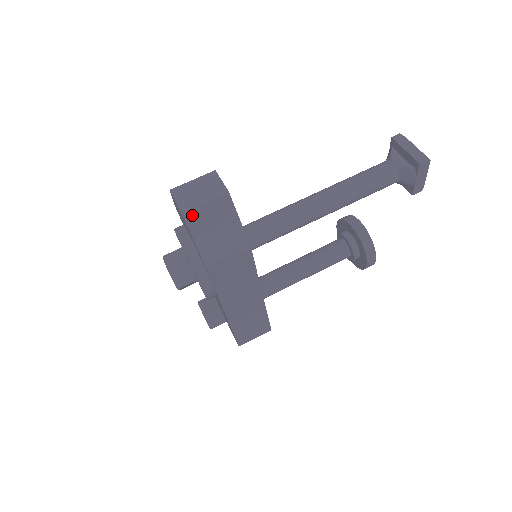
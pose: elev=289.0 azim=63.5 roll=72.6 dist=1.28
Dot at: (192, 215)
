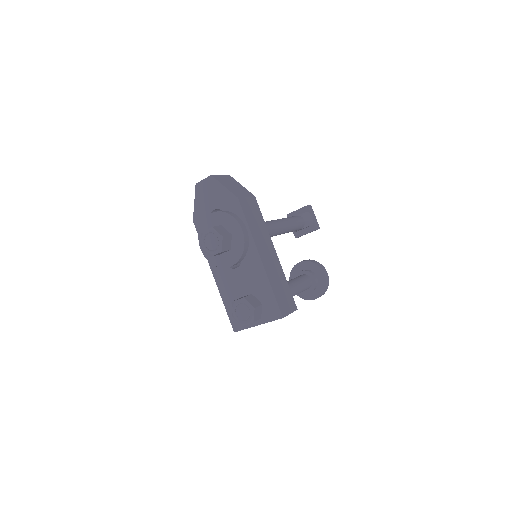
Dot at: (217, 177)
